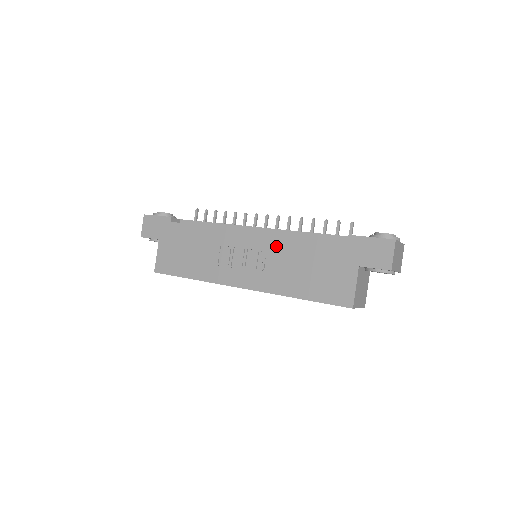
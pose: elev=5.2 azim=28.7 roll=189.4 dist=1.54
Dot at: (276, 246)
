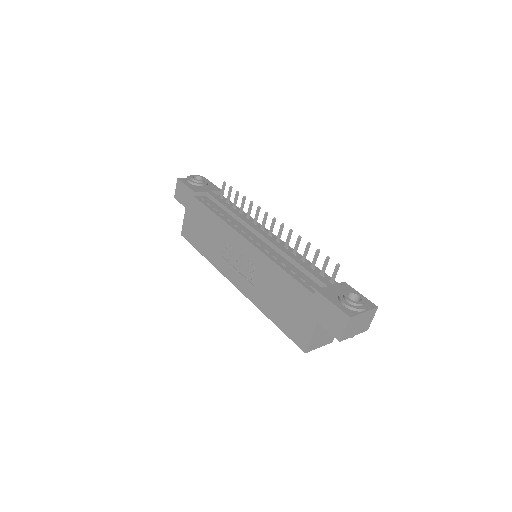
Dot at: (262, 265)
